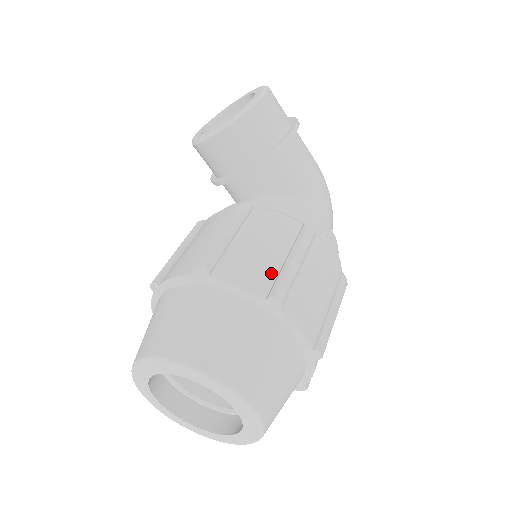
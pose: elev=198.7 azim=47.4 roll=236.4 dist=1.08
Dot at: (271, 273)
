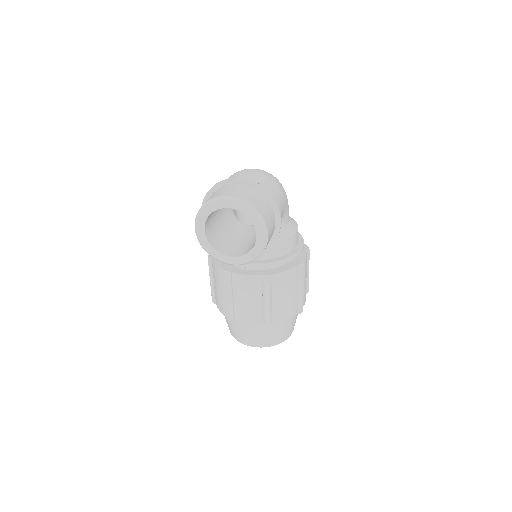
Dot at: (294, 303)
